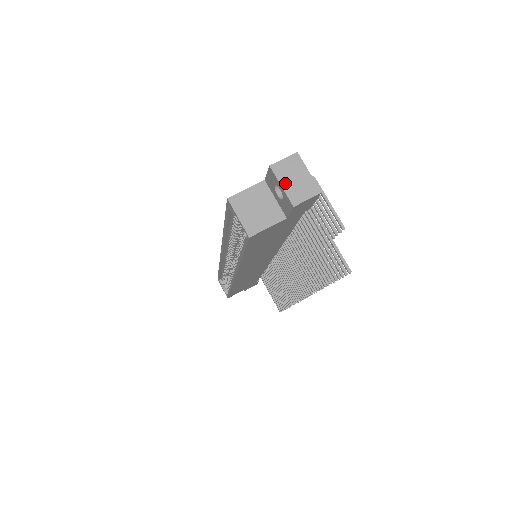
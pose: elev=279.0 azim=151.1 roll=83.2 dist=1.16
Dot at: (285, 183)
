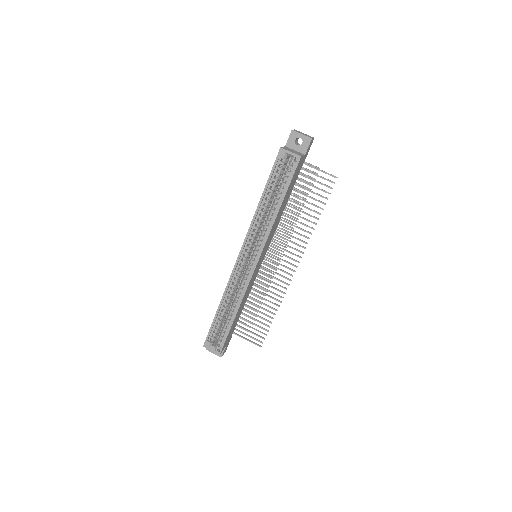
Dot at: (302, 134)
